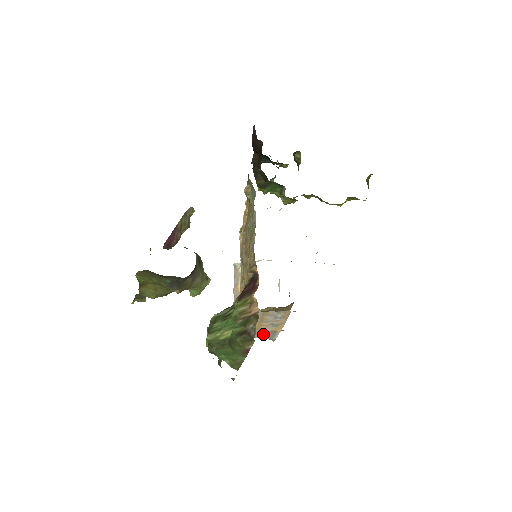
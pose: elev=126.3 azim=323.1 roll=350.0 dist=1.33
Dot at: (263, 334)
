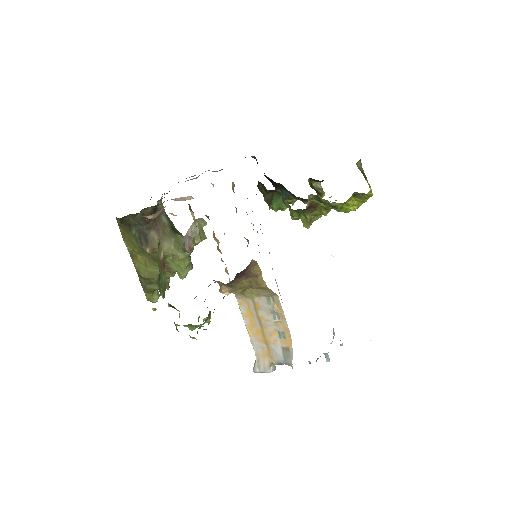
Dot at: (276, 354)
